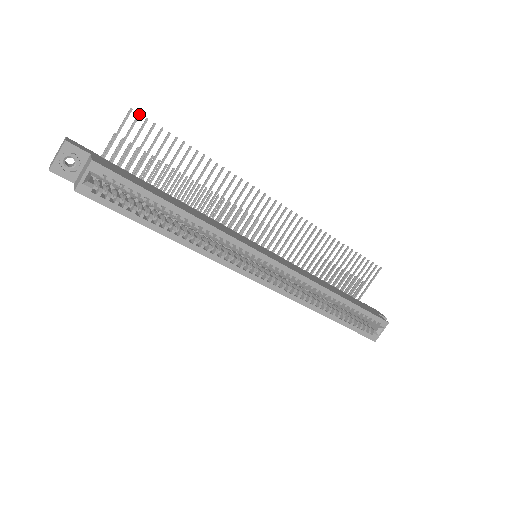
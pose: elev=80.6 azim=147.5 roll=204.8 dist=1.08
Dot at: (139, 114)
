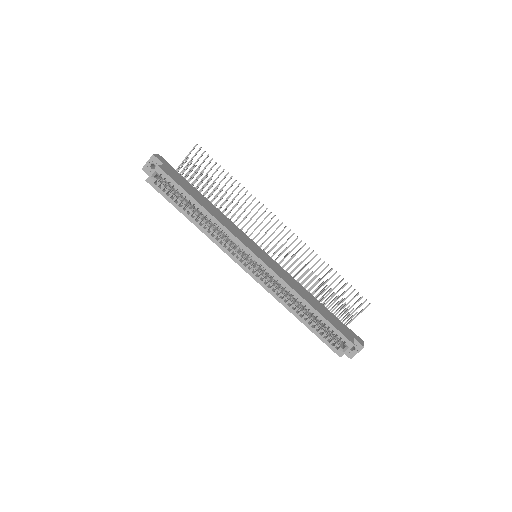
Dot at: occluded
